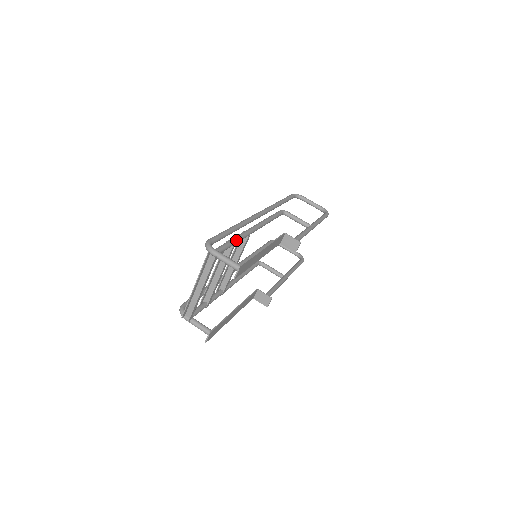
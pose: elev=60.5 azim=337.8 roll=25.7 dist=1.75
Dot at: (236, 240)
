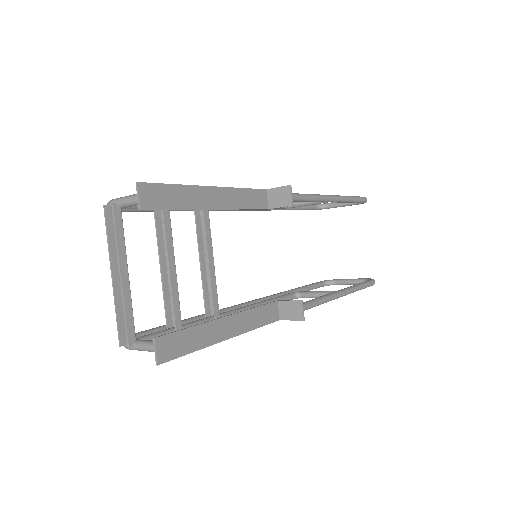
Dot at: occluded
